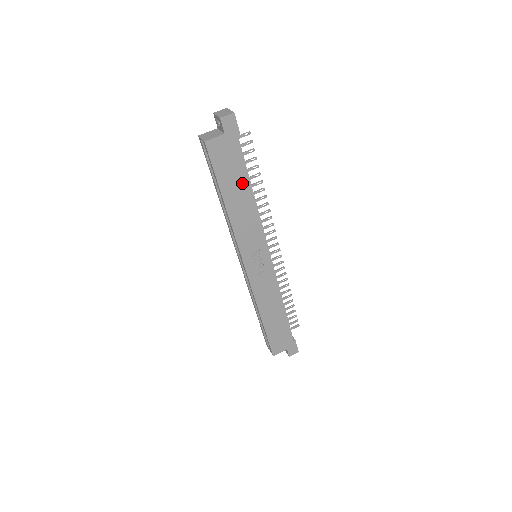
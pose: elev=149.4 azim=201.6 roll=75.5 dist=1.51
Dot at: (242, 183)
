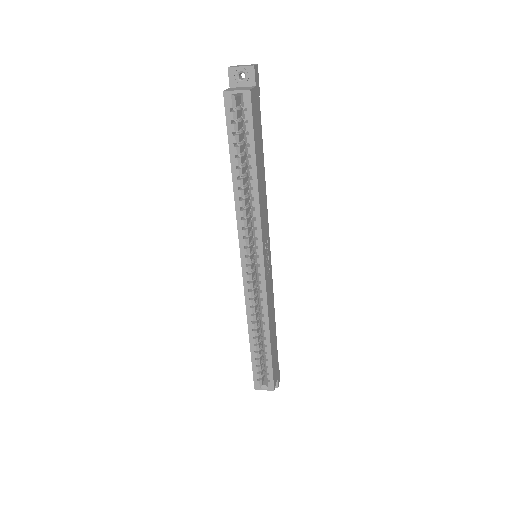
Dot at: (261, 152)
